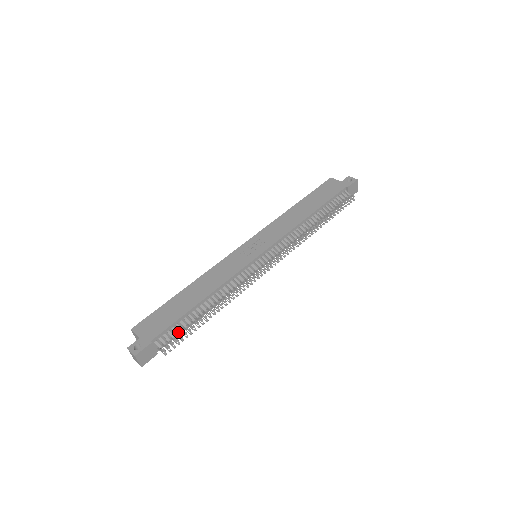
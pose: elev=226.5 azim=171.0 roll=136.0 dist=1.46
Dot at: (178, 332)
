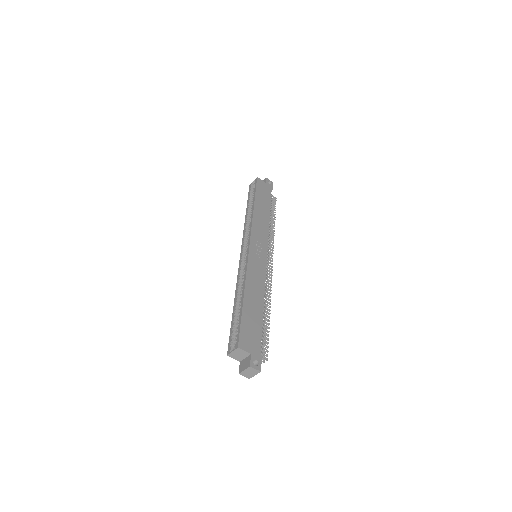
Dot at: occluded
